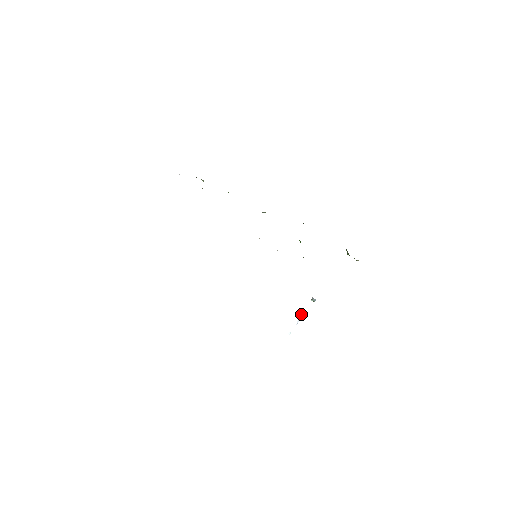
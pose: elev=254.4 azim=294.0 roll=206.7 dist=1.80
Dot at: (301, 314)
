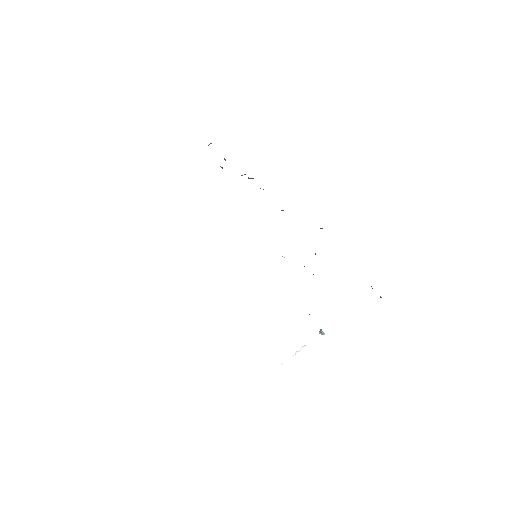
Dot at: occluded
